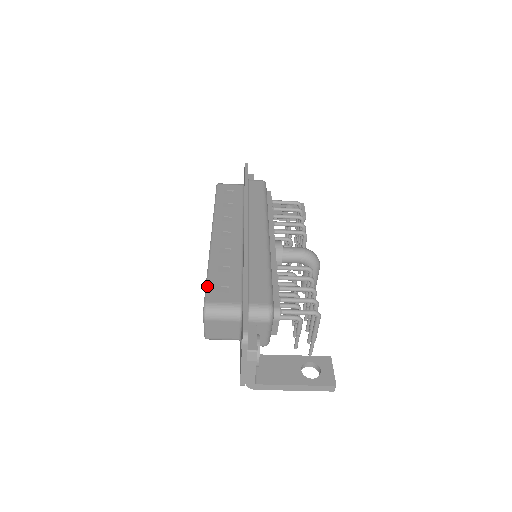
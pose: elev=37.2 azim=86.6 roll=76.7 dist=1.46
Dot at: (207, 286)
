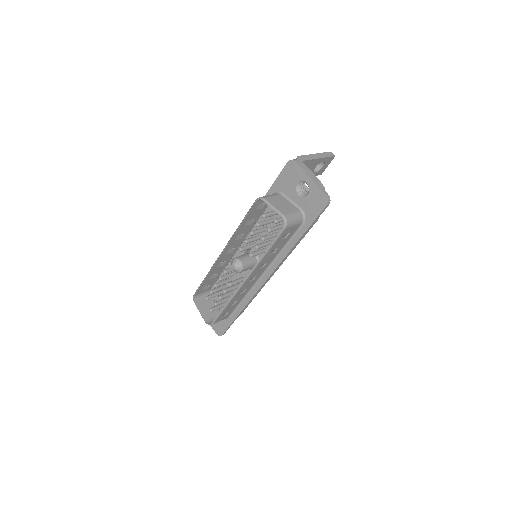
Dot at: (219, 317)
